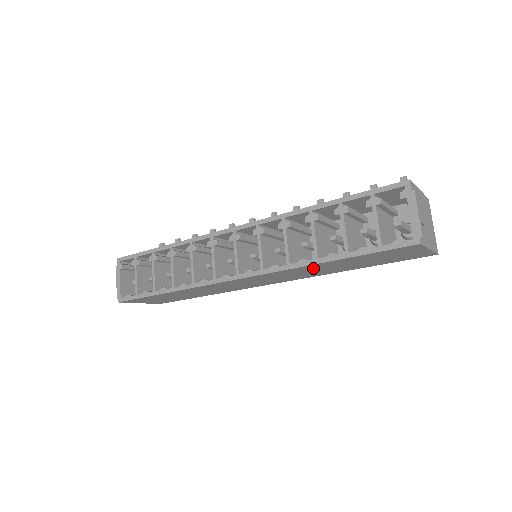
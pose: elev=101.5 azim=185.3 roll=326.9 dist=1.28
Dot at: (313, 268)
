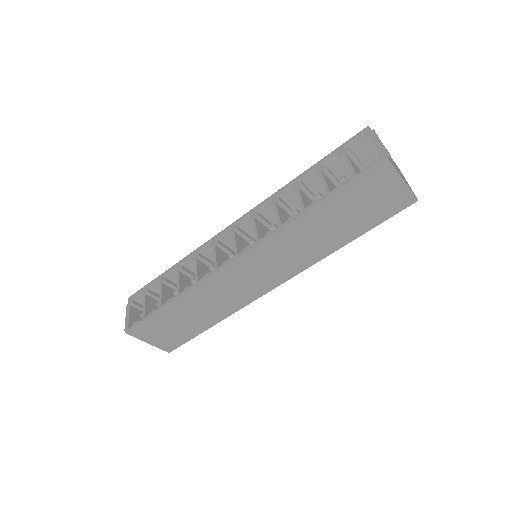
Dot at: (304, 230)
